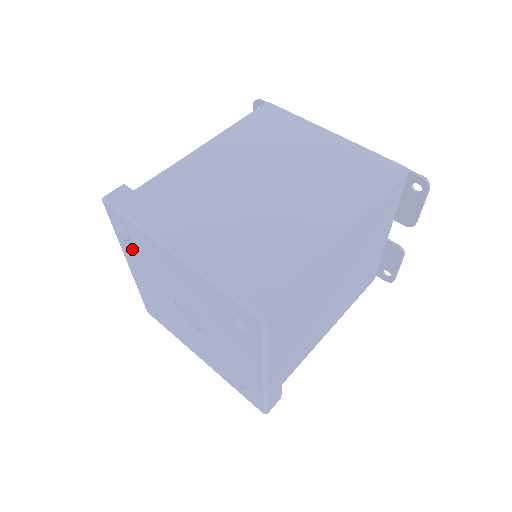
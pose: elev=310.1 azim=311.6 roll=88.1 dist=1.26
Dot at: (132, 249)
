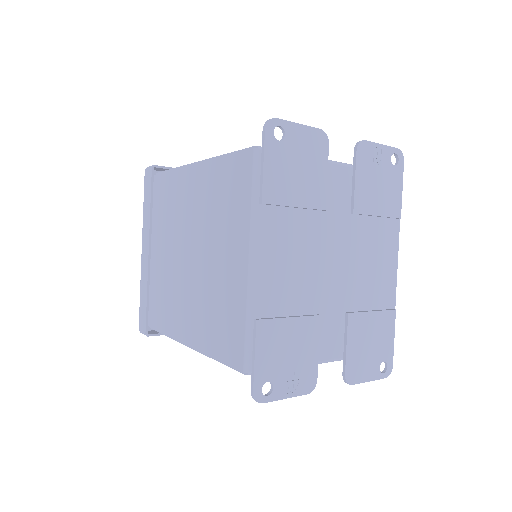
Dot at: occluded
